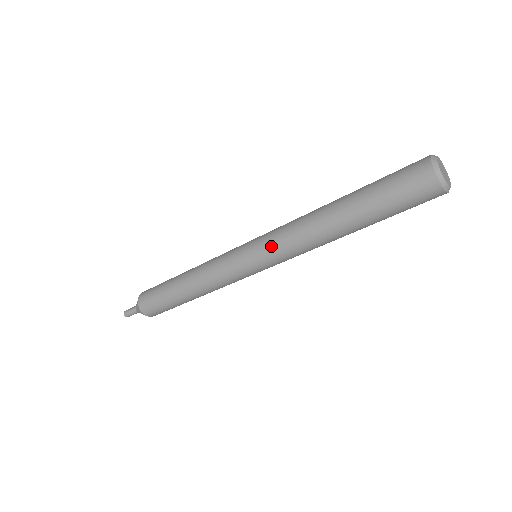
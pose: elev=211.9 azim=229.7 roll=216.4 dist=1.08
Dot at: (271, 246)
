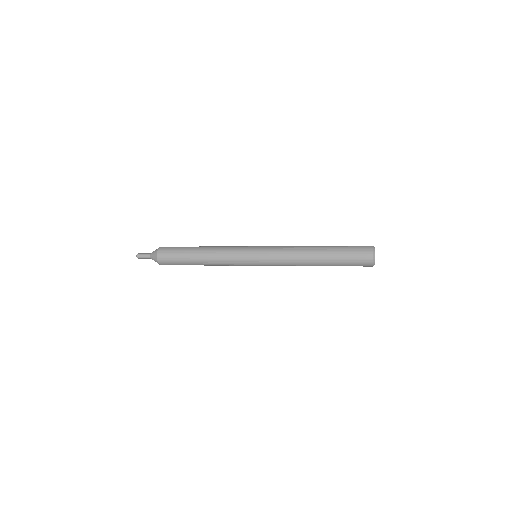
Dot at: (272, 254)
